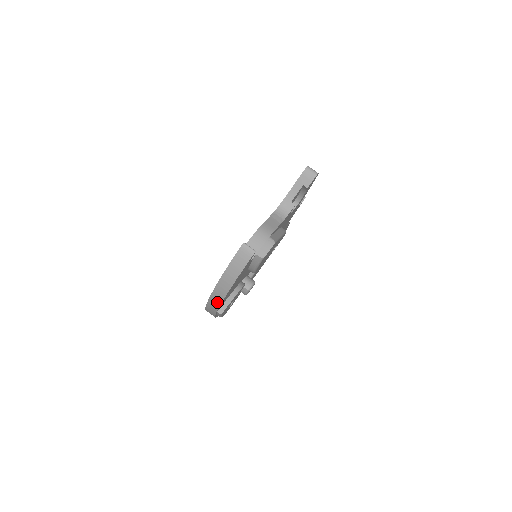
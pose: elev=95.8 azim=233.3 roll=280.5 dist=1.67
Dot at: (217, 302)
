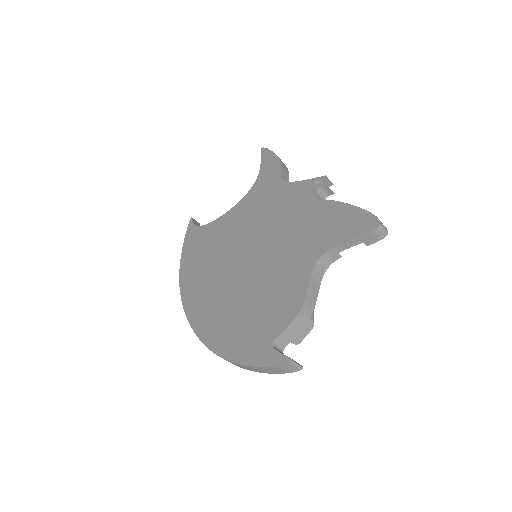
Dot at: occluded
